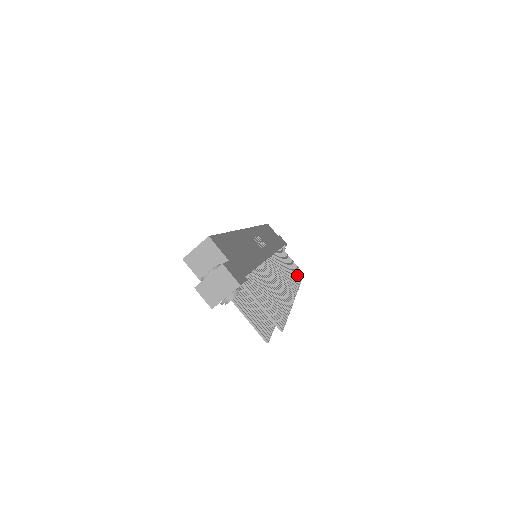
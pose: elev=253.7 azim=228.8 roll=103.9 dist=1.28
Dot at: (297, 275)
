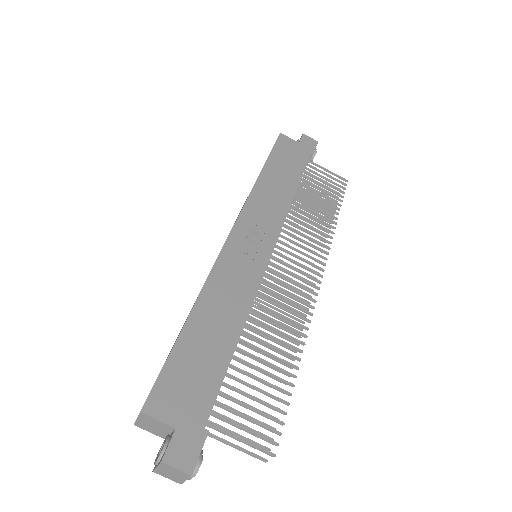
Dot at: (331, 210)
